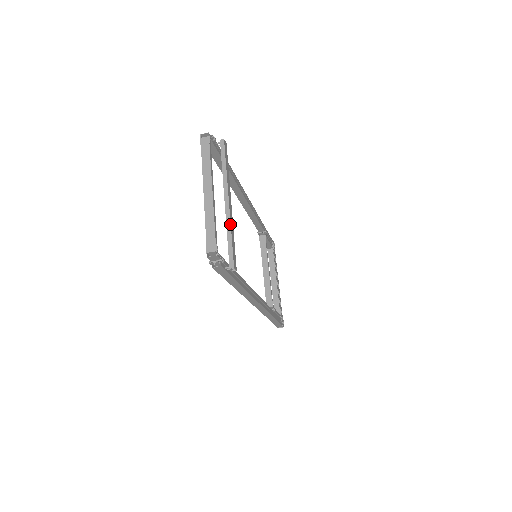
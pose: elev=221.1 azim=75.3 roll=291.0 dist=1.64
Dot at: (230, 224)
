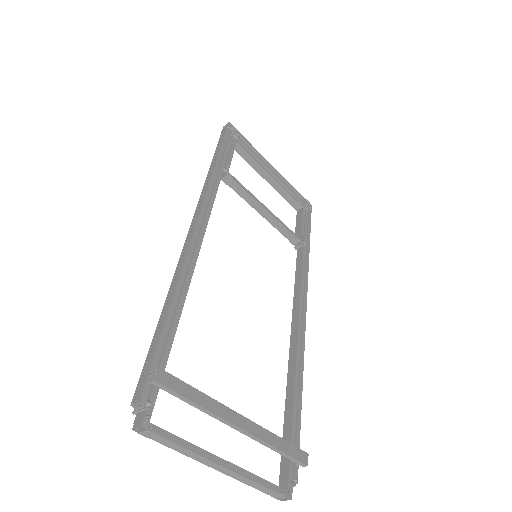
Dot at: (266, 444)
